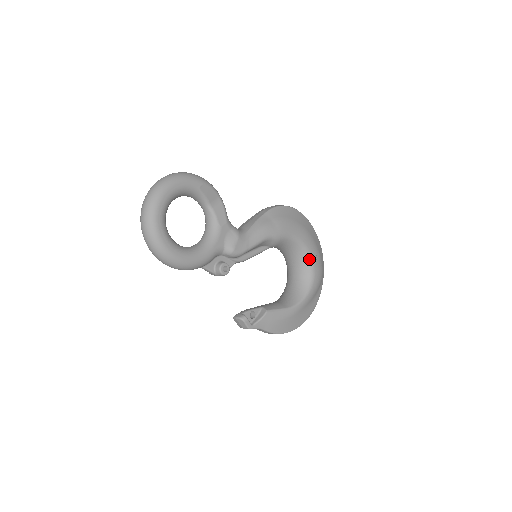
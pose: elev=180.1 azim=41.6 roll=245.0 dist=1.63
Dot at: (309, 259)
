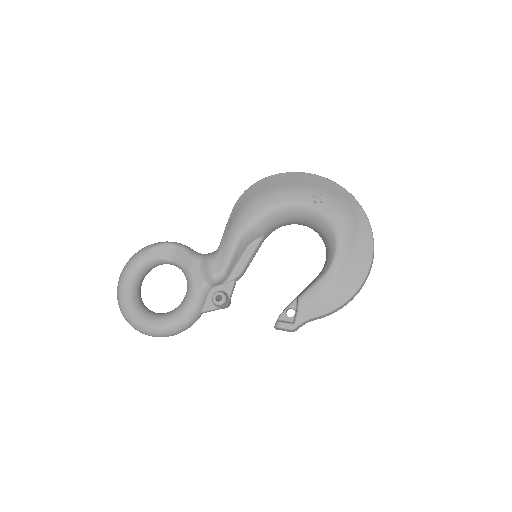
Dot at: (310, 209)
